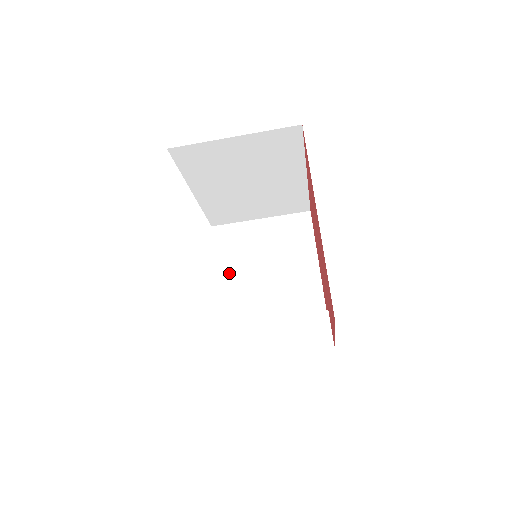
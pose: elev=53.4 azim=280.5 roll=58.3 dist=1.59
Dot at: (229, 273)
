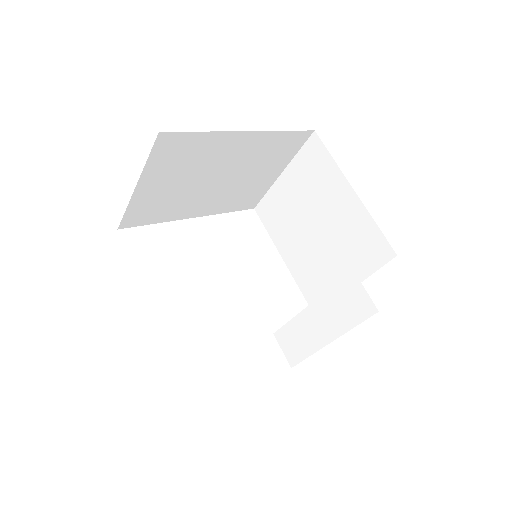
Dot at: (289, 248)
